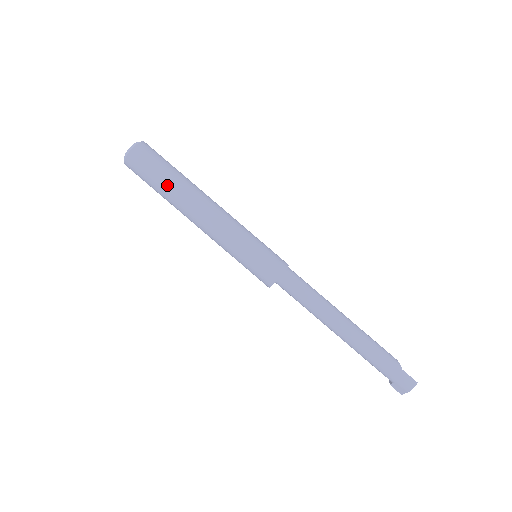
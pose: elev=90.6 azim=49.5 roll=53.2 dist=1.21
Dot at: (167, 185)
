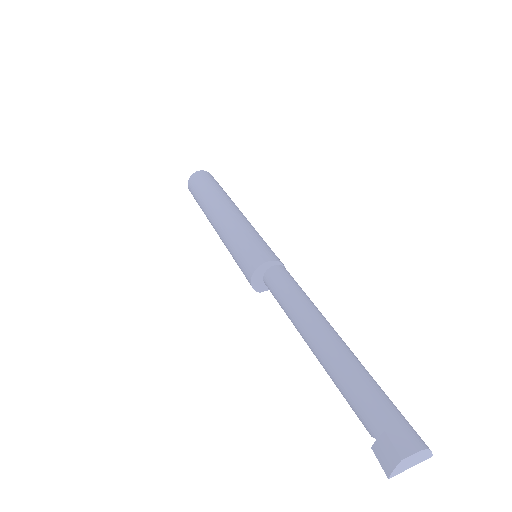
Dot at: (222, 190)
